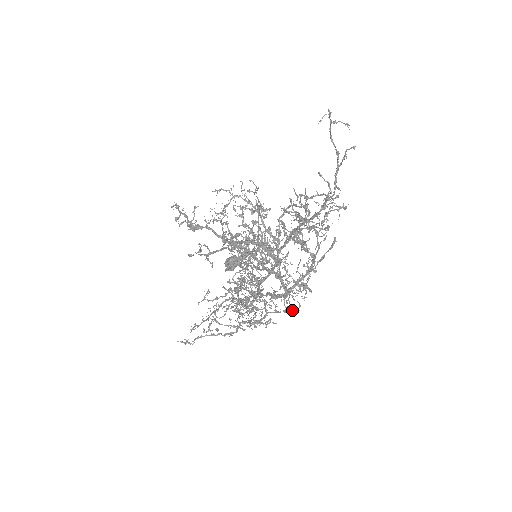
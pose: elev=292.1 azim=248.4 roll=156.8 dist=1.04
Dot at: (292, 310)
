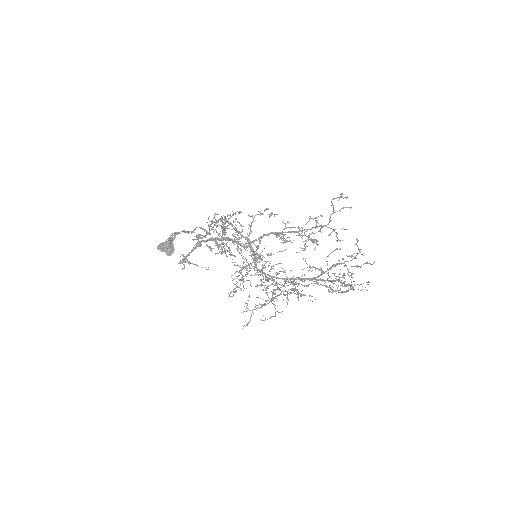
Dot at: (298, 278)
